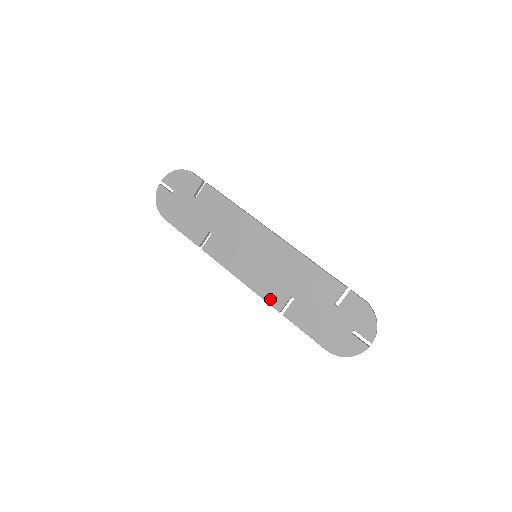
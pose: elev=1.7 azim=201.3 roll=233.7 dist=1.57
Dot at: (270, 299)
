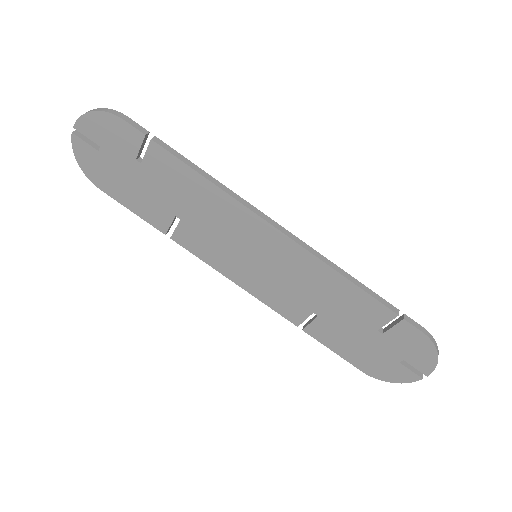
Dot at: (283, 311)
